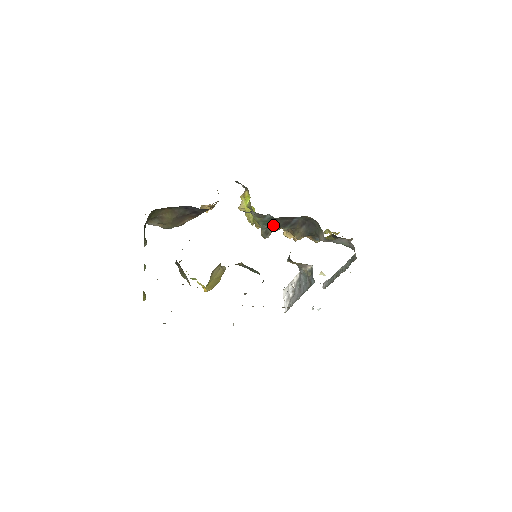
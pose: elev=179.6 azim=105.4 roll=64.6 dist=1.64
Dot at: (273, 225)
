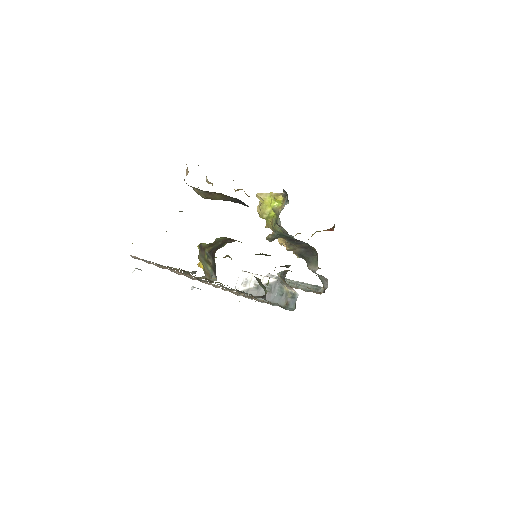
Dot at: (283, 237)
